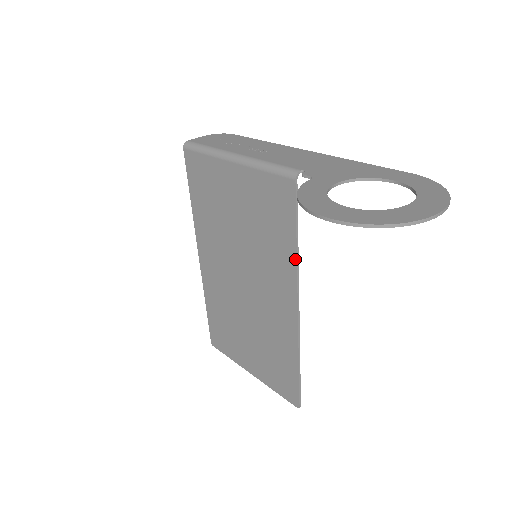
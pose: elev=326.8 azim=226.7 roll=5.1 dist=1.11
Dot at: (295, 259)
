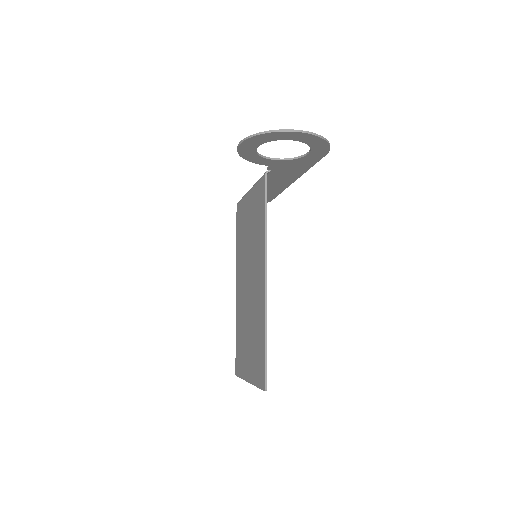
Dot at: (264, 233)
